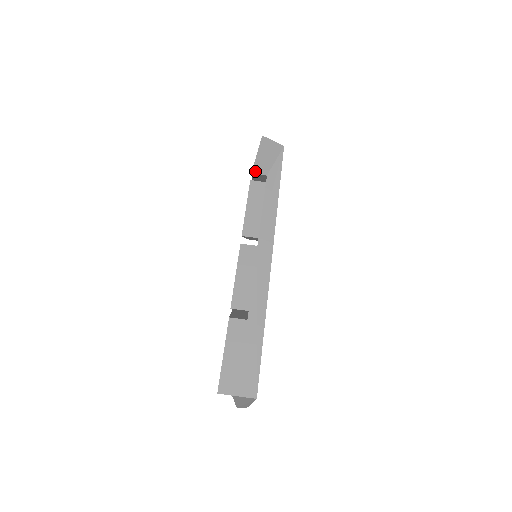
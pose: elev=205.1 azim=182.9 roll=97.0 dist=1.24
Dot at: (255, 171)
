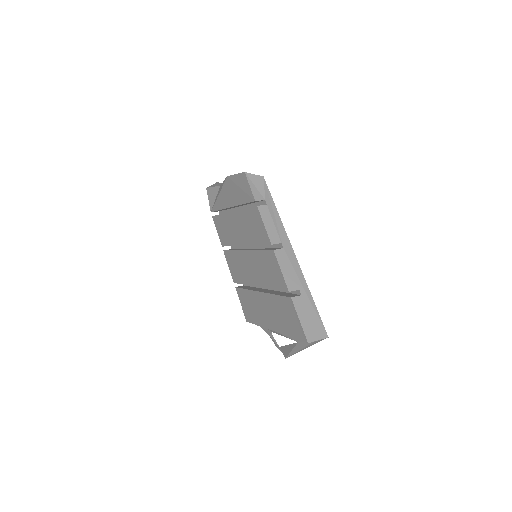
Dot at: (256, 199)
